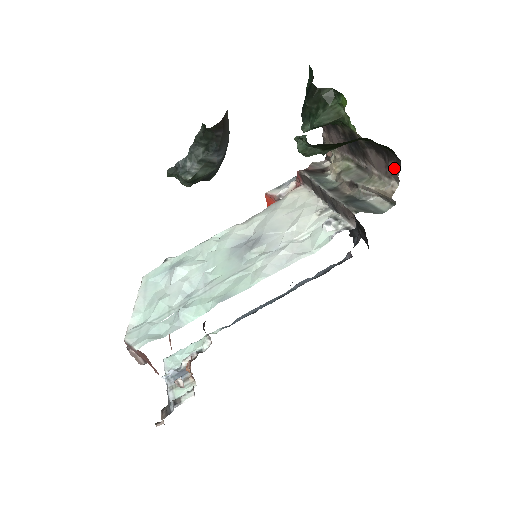
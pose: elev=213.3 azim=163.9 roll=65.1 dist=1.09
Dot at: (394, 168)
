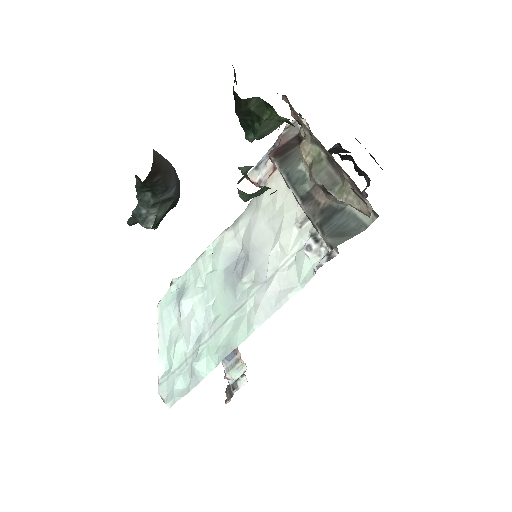
Dot at: (360, 198)
